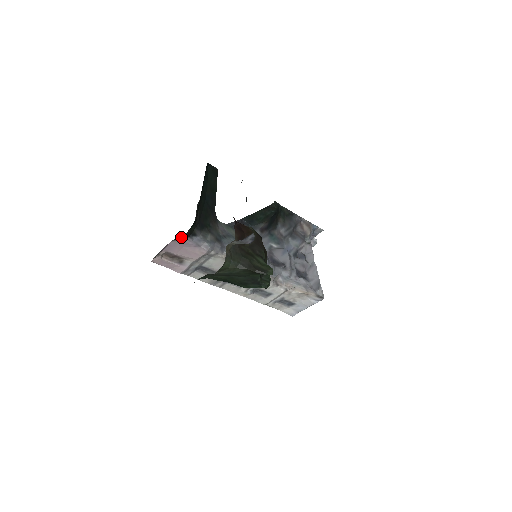
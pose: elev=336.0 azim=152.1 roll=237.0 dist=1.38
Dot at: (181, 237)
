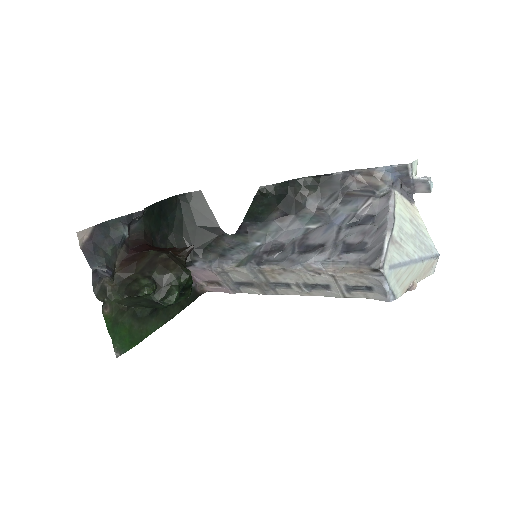
Dot at: (188, 268)
